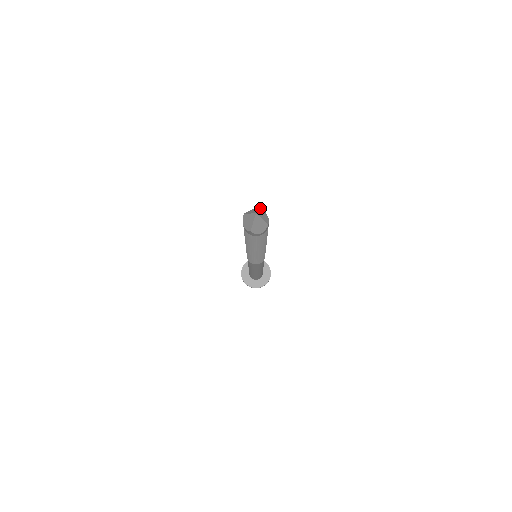
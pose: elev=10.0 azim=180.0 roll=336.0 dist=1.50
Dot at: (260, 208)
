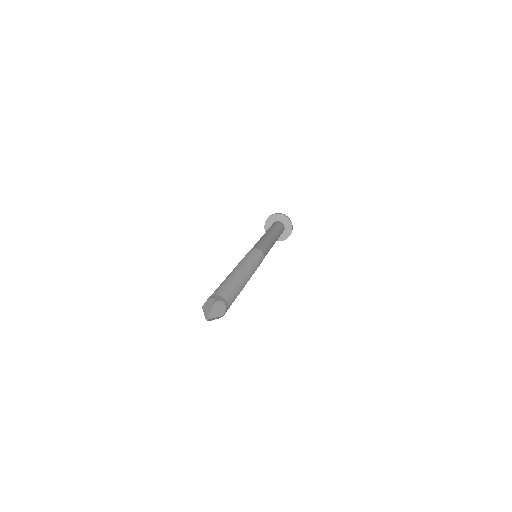
Dot at: (213, 304)
